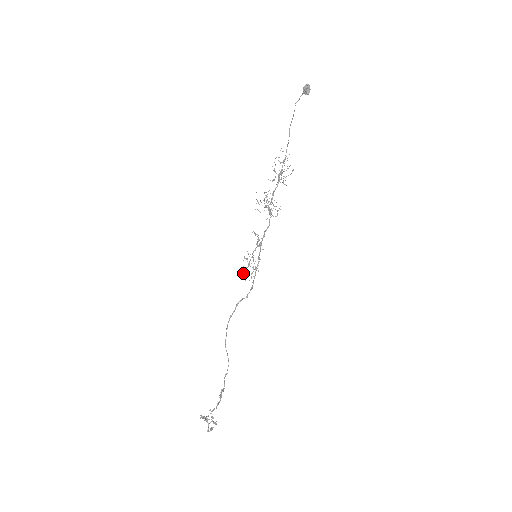
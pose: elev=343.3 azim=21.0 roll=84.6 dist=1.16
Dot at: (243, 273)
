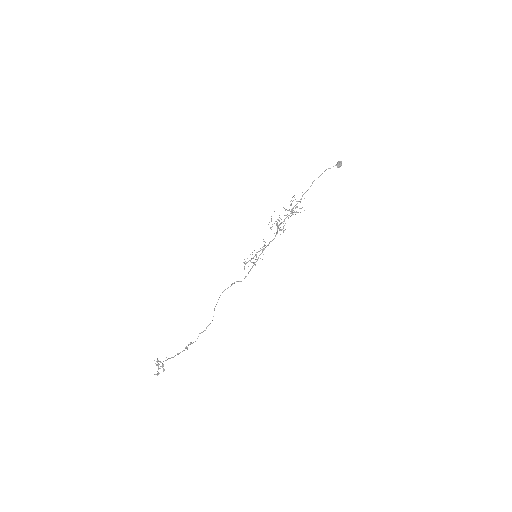
Dot at: (245, 263)
